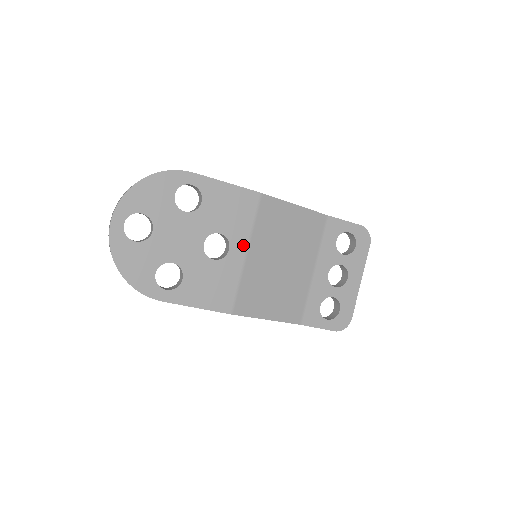
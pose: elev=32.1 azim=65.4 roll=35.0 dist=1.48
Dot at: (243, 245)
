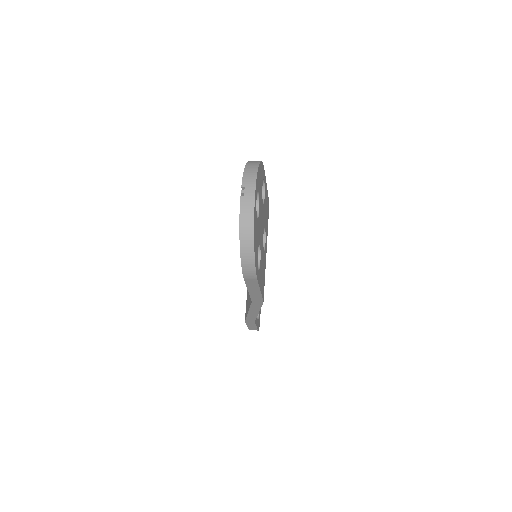
Dot at: (266, 243)
